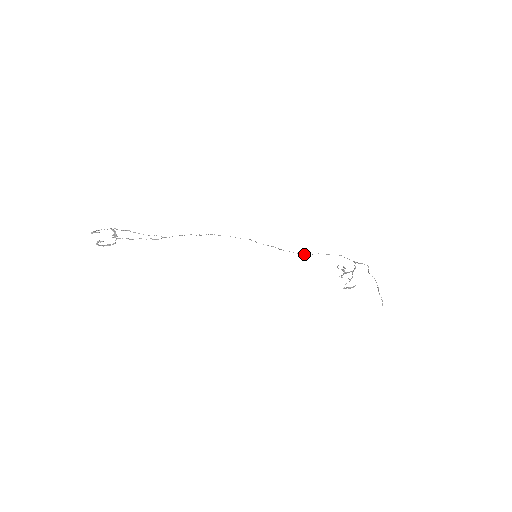
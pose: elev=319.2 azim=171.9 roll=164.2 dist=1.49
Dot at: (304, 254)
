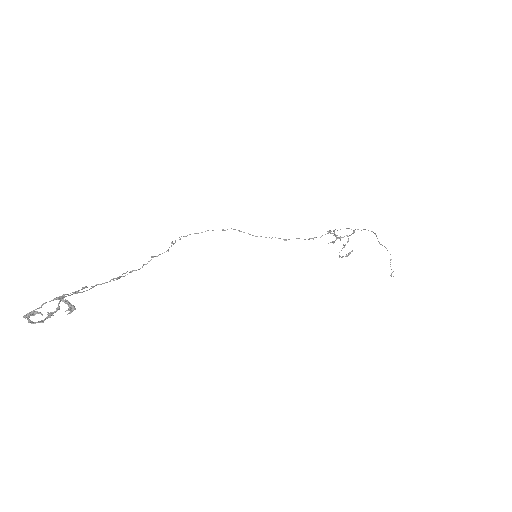
Dot at: (311, 238)
